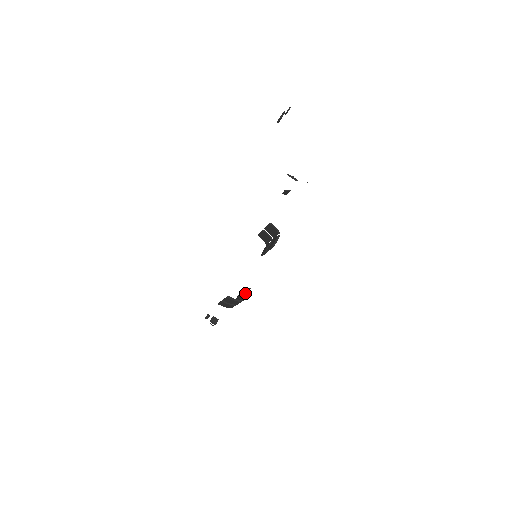
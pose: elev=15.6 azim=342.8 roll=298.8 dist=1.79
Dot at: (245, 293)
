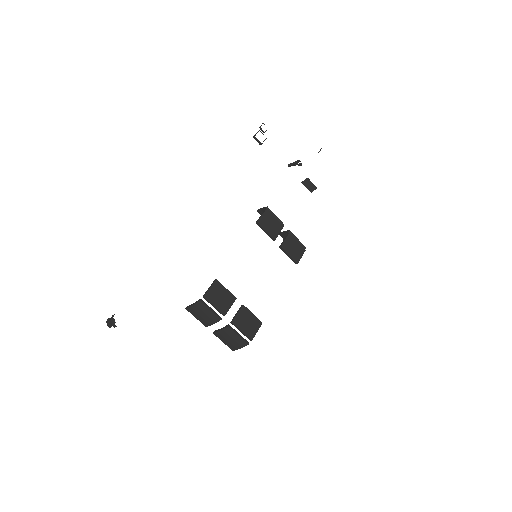
Dot at: (208, 289)
